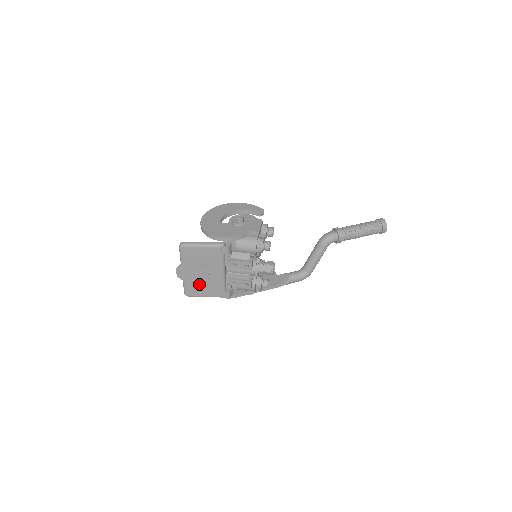
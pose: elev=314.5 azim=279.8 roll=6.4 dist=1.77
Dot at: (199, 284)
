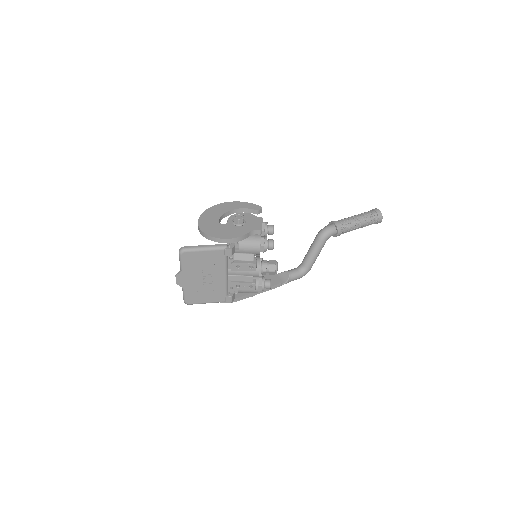
Dot at: (200, 290)
